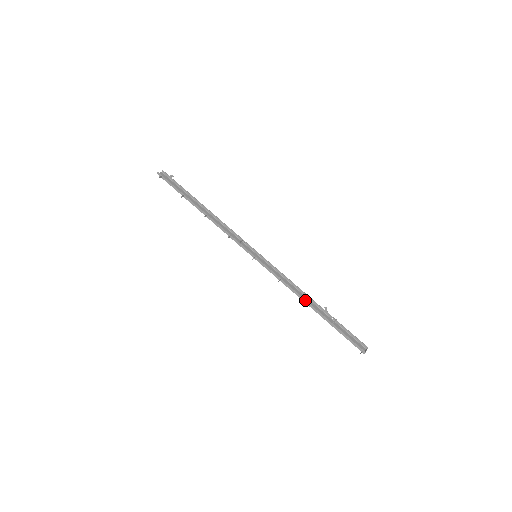
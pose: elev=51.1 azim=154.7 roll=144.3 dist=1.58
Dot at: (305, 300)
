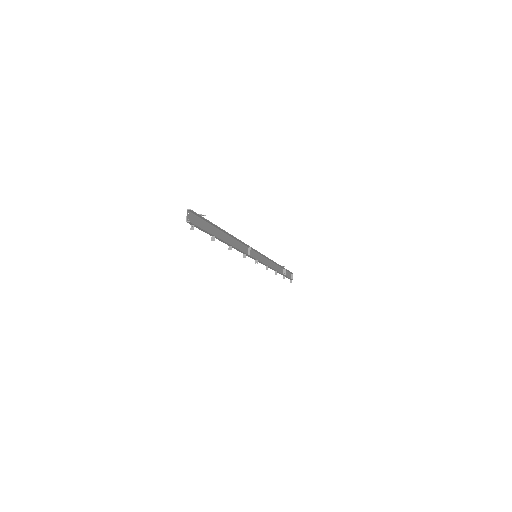
Dot at: (276, 271)
